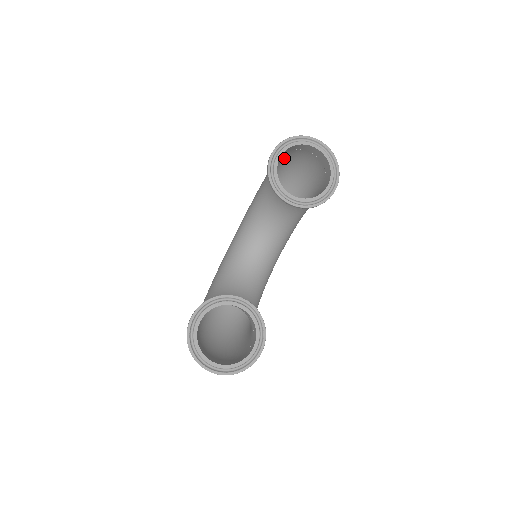
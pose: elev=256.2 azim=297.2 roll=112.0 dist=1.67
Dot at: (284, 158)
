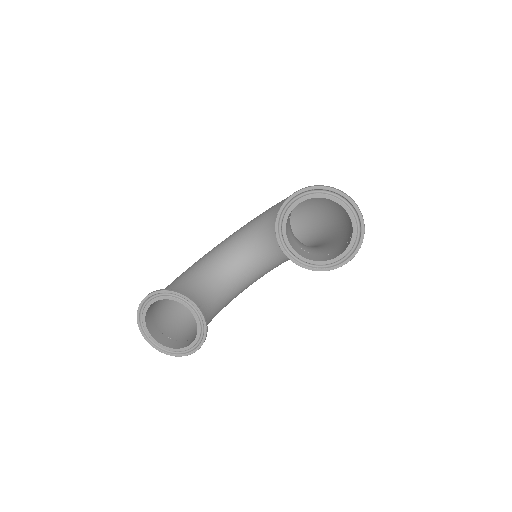
Dot at: occluded
